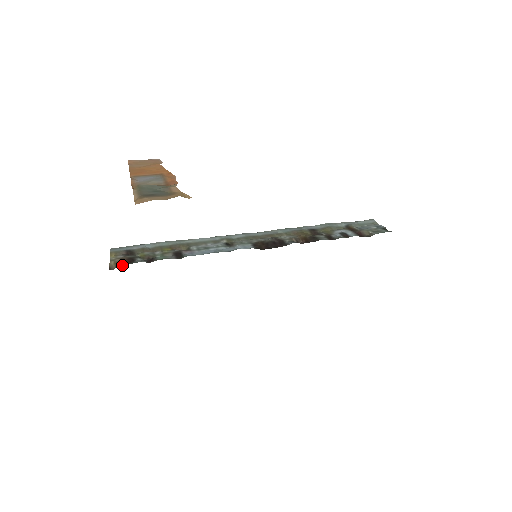
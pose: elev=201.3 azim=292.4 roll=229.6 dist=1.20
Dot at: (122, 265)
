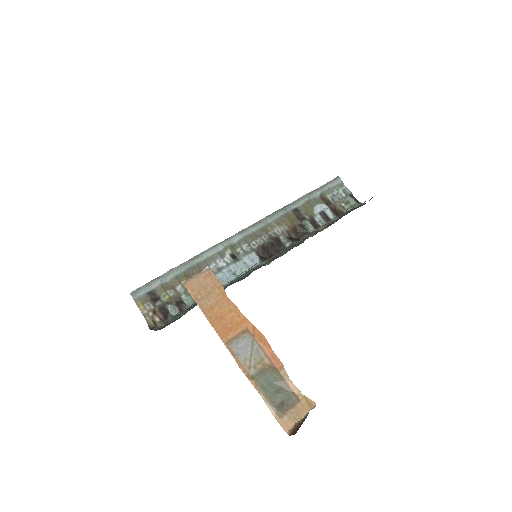
Dot at: (162, 324)
